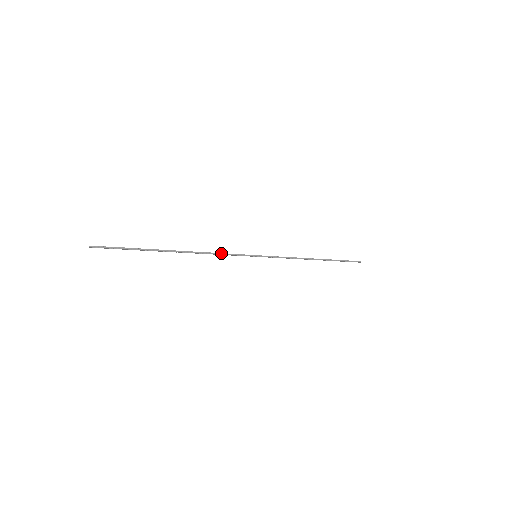
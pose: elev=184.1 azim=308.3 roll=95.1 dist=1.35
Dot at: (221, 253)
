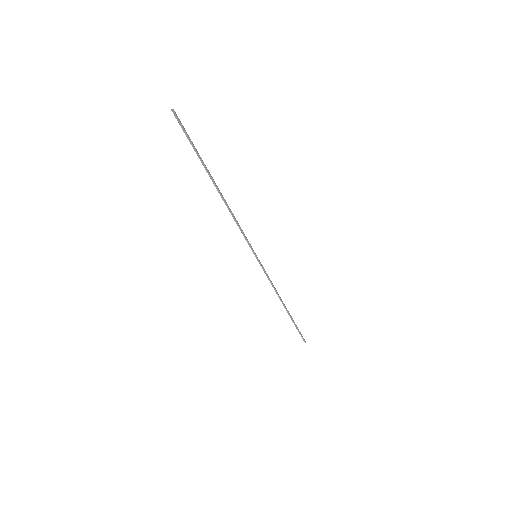
Dot at: (239, 225)
